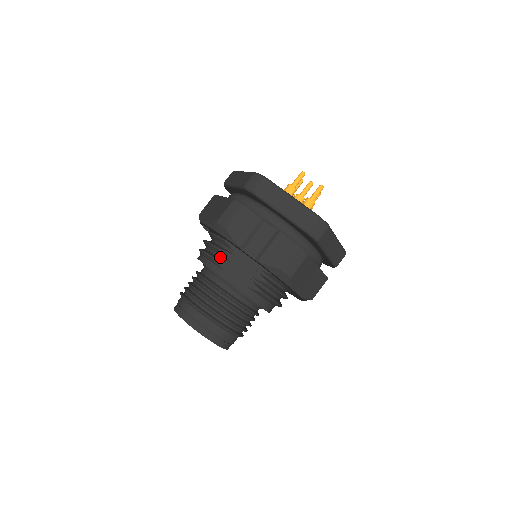
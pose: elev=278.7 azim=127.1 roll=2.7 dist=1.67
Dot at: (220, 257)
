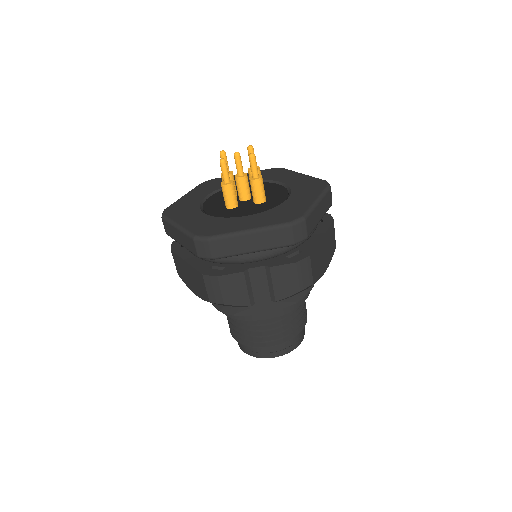
Dot at: (238, 307)
